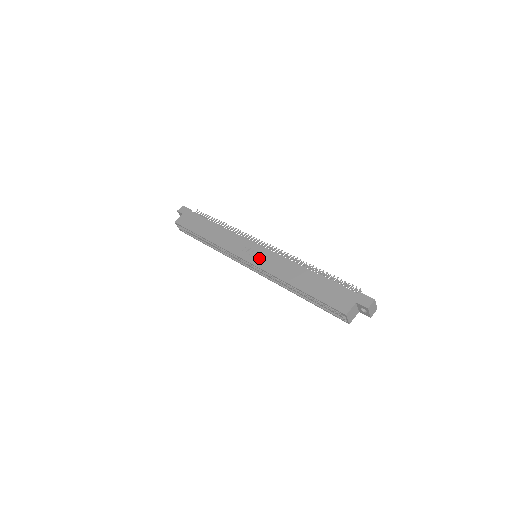
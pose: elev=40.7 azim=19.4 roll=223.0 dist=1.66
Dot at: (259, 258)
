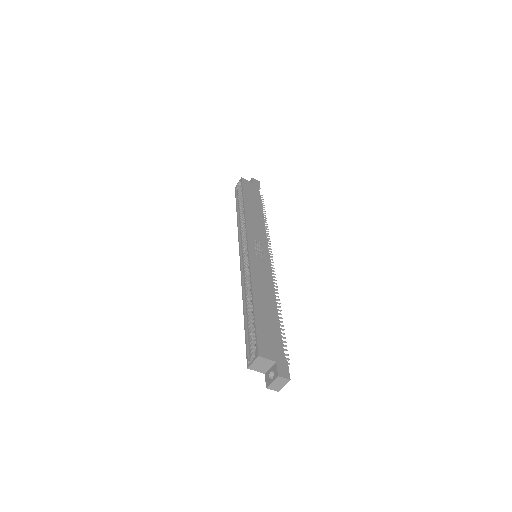
Dot at: (258, 256)
